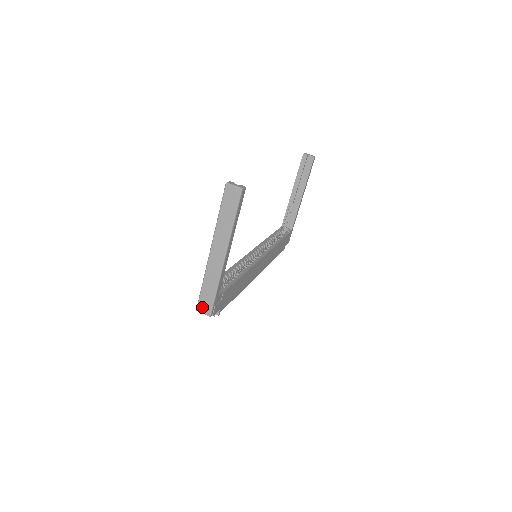
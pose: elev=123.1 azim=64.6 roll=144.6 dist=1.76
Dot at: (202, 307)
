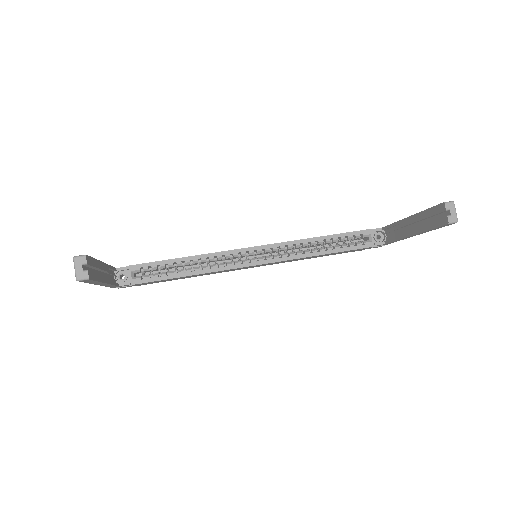
Dot at: occluded
